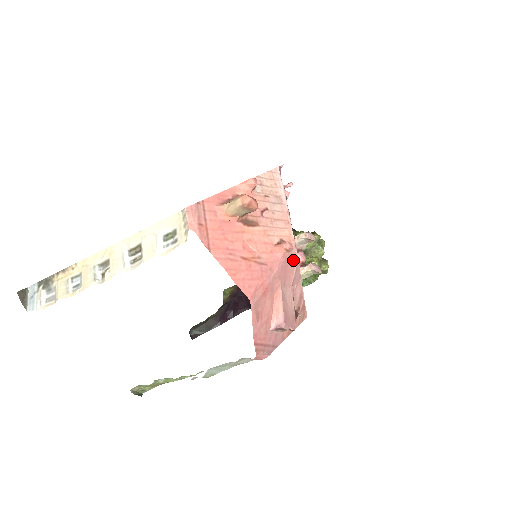
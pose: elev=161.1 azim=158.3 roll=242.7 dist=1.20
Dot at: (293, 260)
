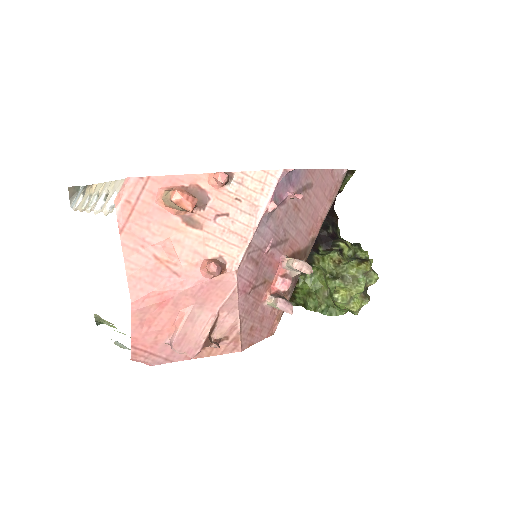
Dot at: (227, 285)
